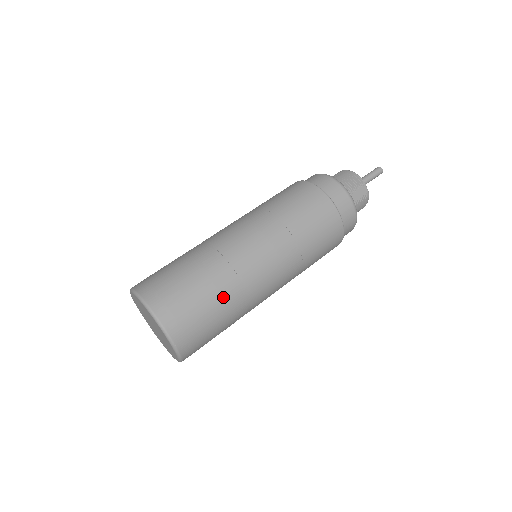
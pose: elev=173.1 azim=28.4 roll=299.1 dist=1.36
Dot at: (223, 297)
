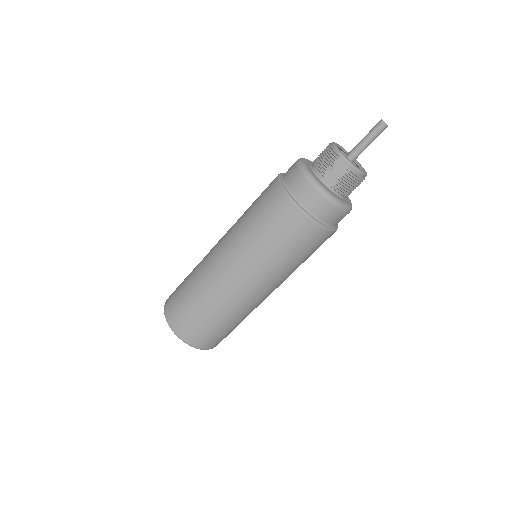
Dot at: (207, 304)
